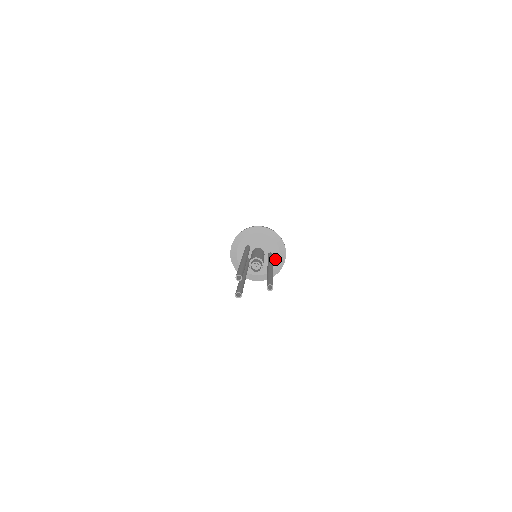
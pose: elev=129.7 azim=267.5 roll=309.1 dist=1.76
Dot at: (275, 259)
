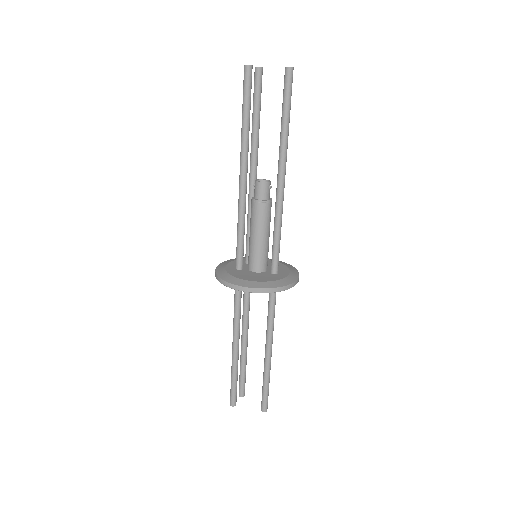
Dot at: (278, 277)
